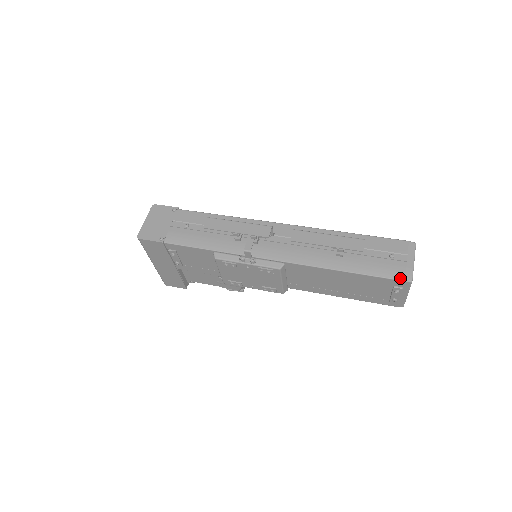
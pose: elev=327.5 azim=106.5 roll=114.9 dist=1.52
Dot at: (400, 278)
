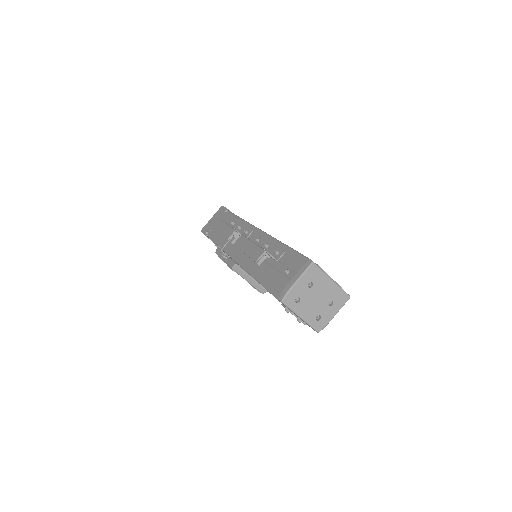
Dot at: (276, 295)
